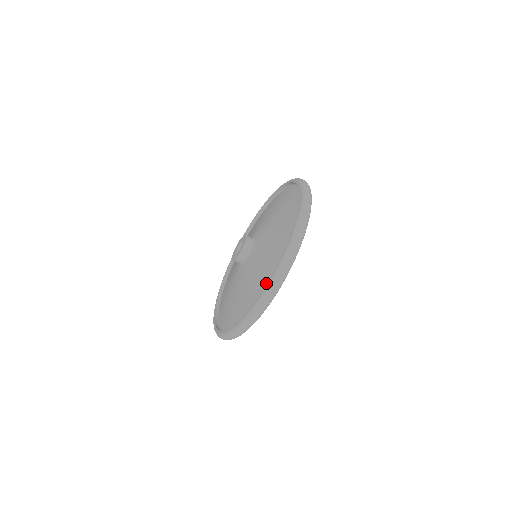
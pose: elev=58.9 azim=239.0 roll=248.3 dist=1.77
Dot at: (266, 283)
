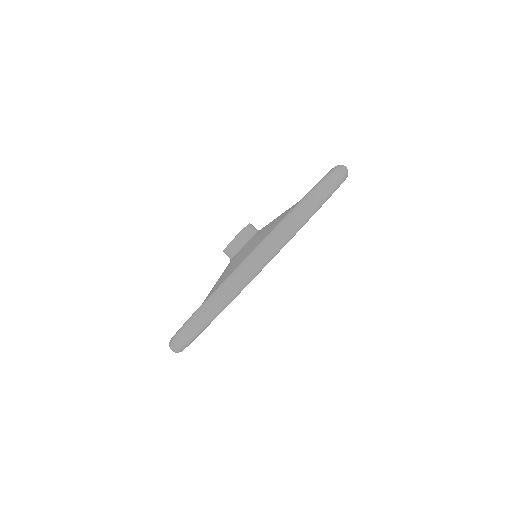
Dot at: occluded
